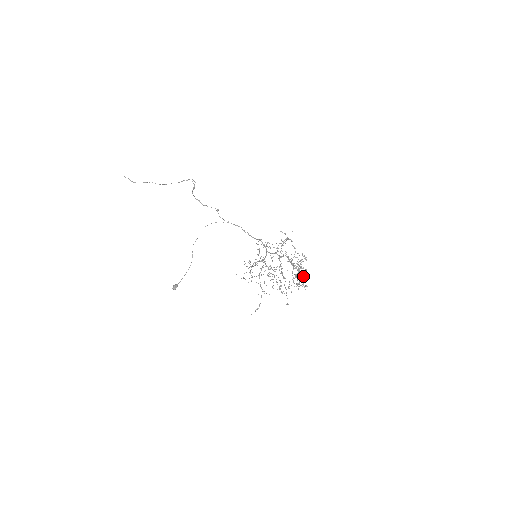
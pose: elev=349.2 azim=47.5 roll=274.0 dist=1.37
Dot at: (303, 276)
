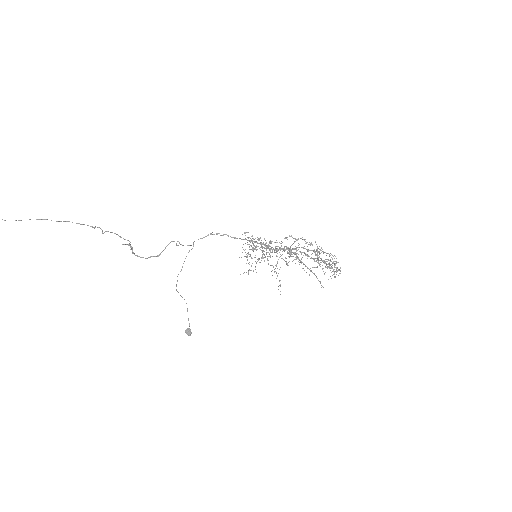
Dot at: occluded
